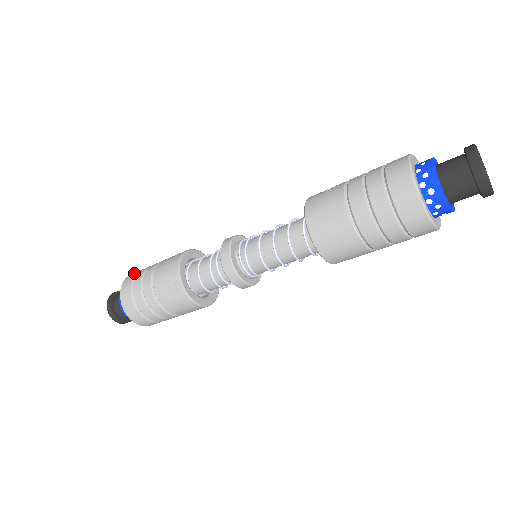
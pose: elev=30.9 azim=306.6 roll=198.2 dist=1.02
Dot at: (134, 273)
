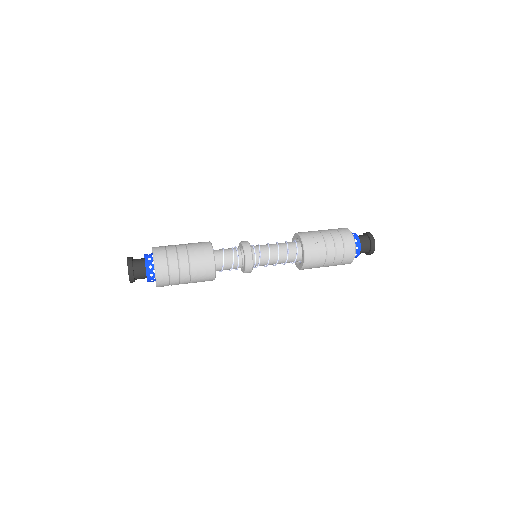
Dot at: (162, 257)
